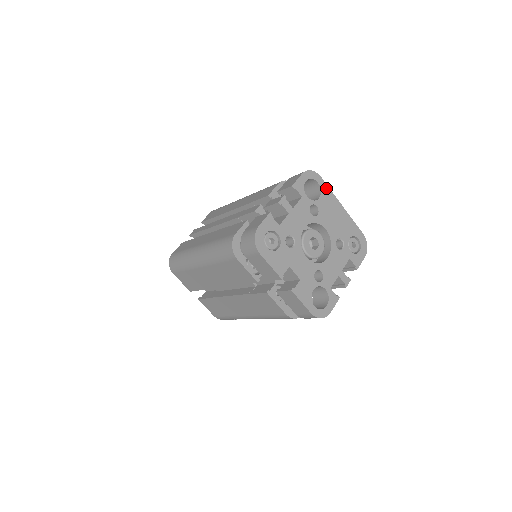
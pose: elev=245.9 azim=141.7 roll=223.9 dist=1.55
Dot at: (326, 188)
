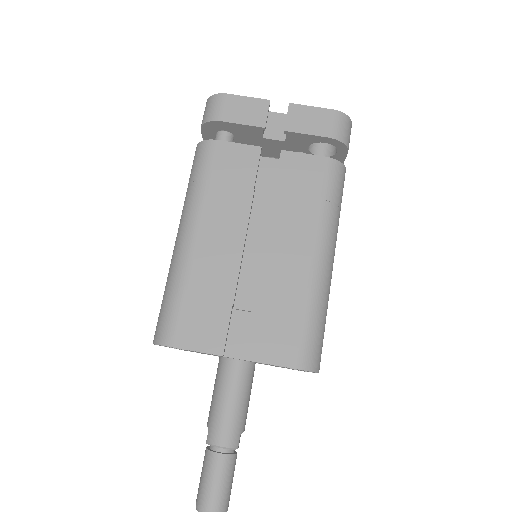
Dot at: occluded
